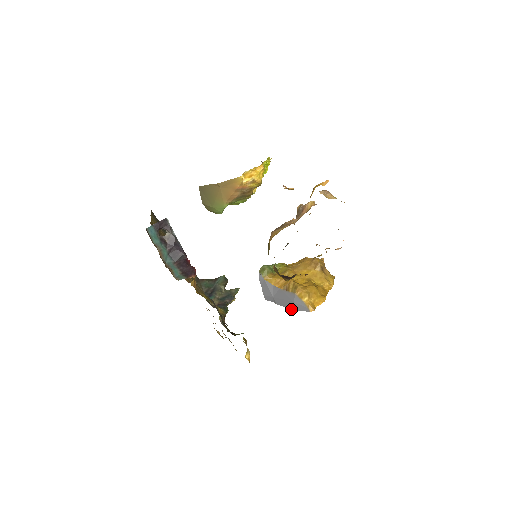
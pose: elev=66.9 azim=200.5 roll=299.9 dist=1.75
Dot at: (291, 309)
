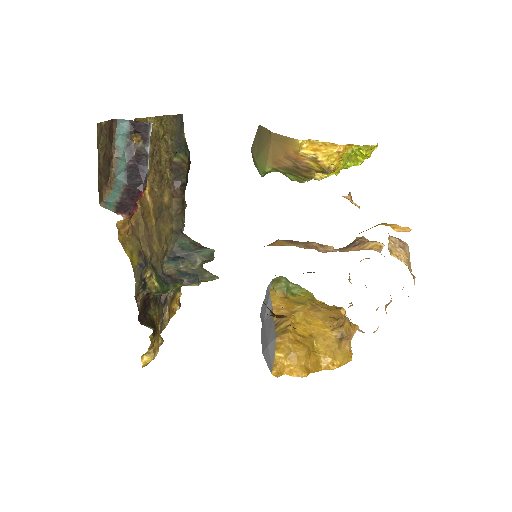
Dot at: (262, 350)
